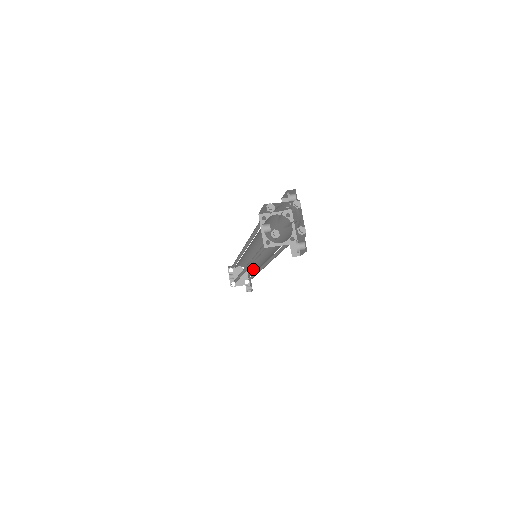
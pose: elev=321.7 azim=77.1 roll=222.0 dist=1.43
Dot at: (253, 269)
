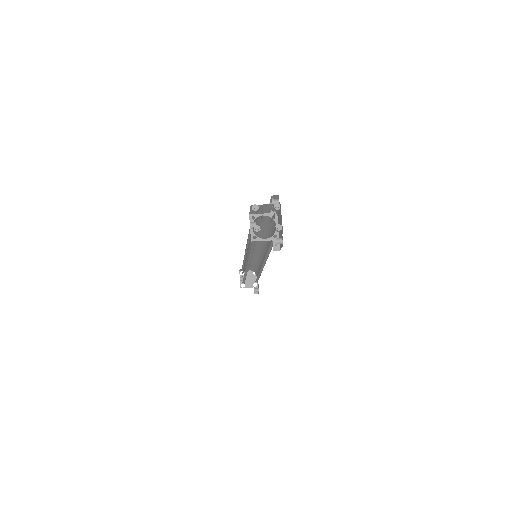
Dot at: occluded
